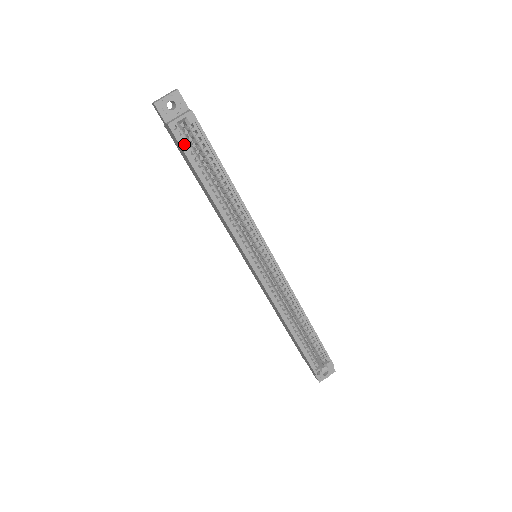
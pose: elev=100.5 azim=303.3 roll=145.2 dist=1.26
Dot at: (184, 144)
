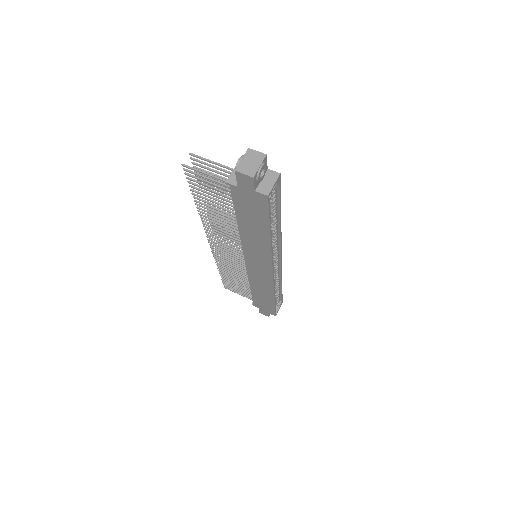
Dot at: occluded
